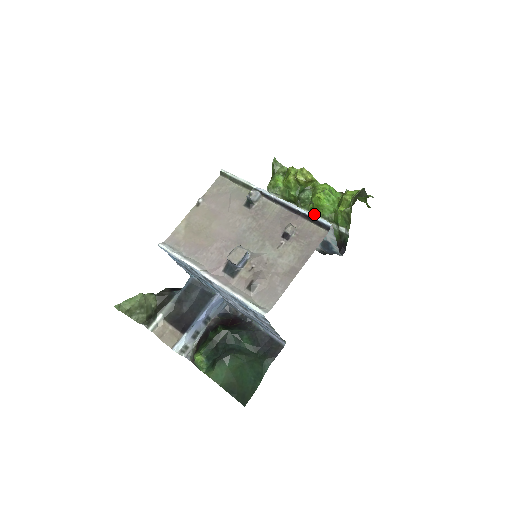
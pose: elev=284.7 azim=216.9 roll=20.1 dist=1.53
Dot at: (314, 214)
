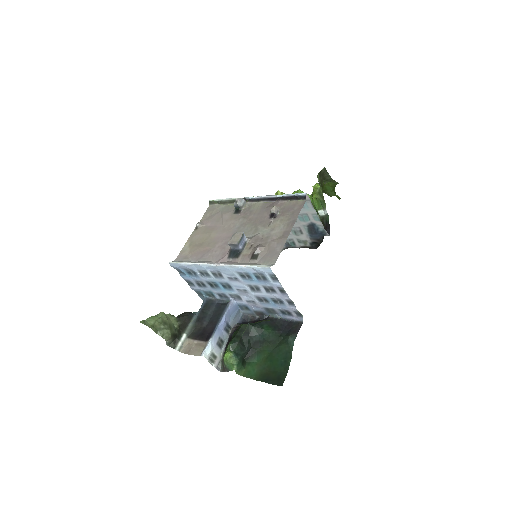
Dot at: occluded
